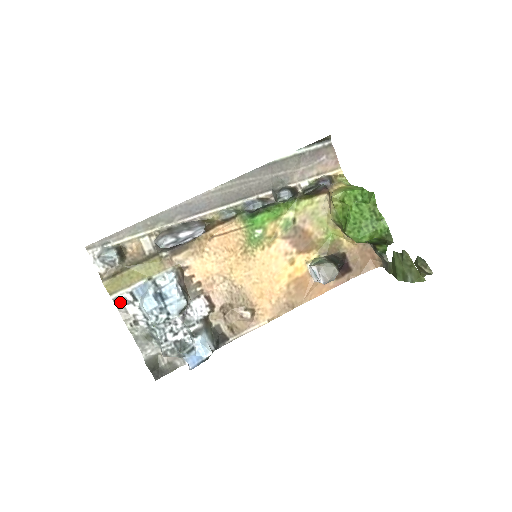
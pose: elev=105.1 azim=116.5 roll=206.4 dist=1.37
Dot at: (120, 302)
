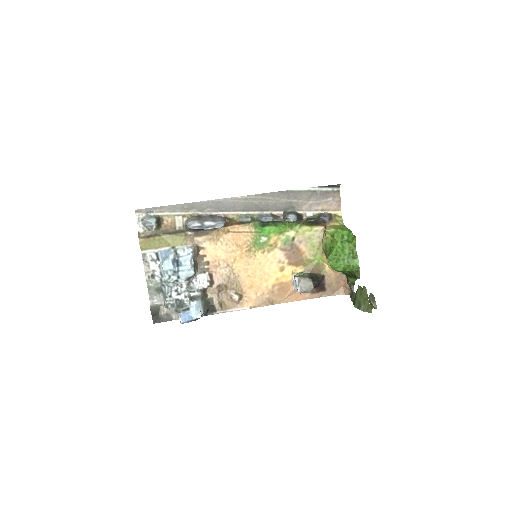
Dot at: (146, 258)
